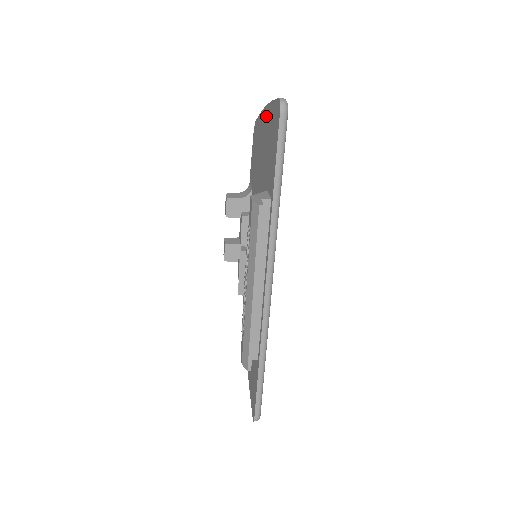
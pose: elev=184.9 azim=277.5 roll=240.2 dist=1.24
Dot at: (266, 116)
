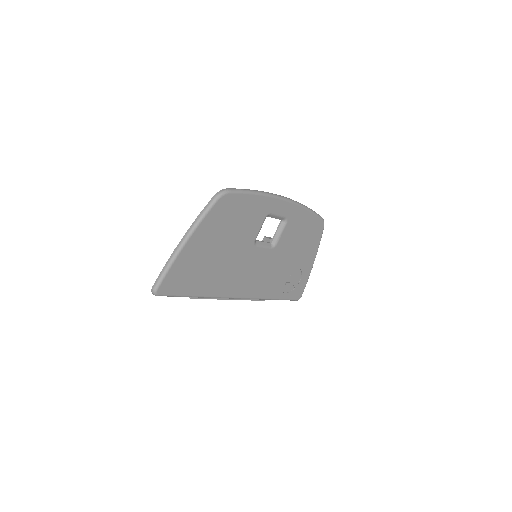
Dot at: occluded
